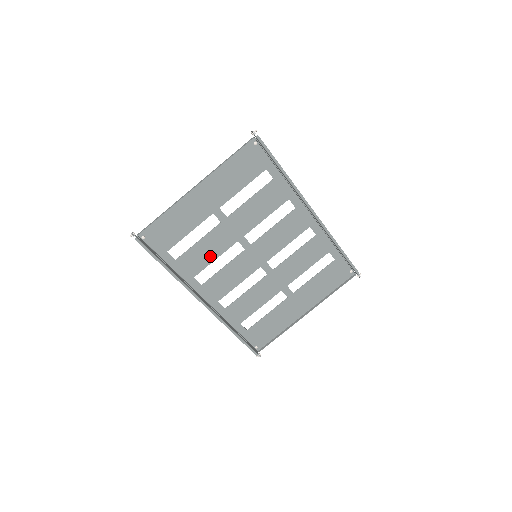
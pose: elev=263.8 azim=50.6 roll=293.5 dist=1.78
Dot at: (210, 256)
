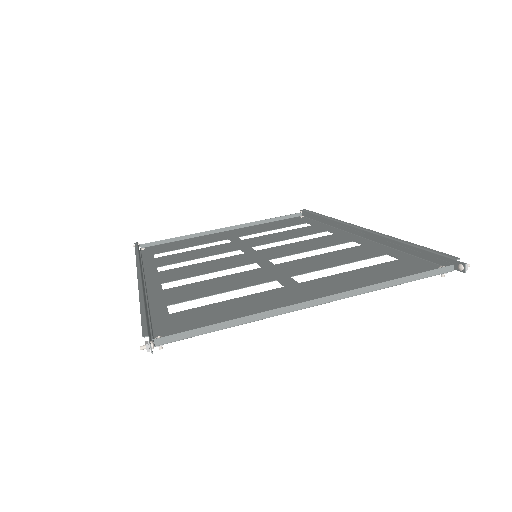
Dot at: (196, 257)
